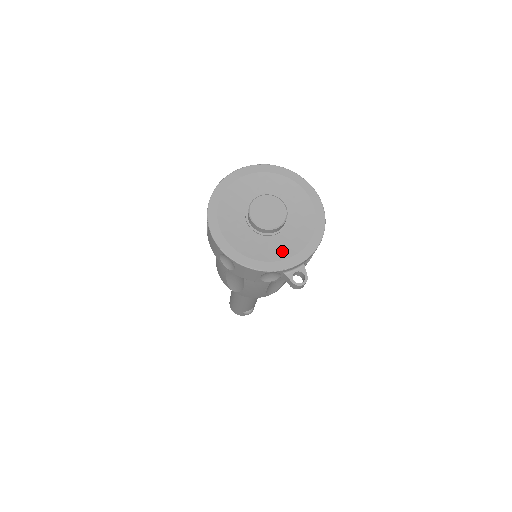
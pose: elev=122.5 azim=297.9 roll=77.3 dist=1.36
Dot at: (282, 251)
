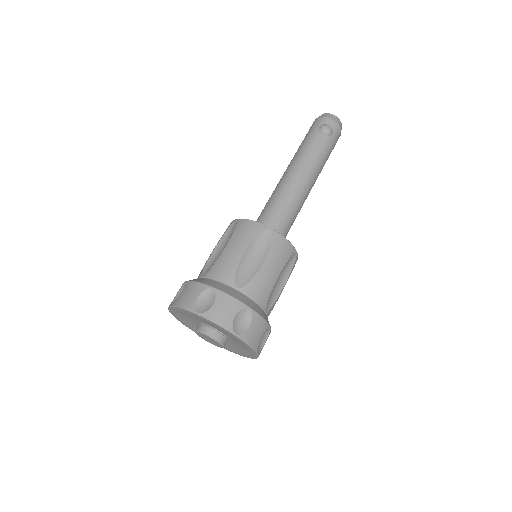
Dot at: occluded
